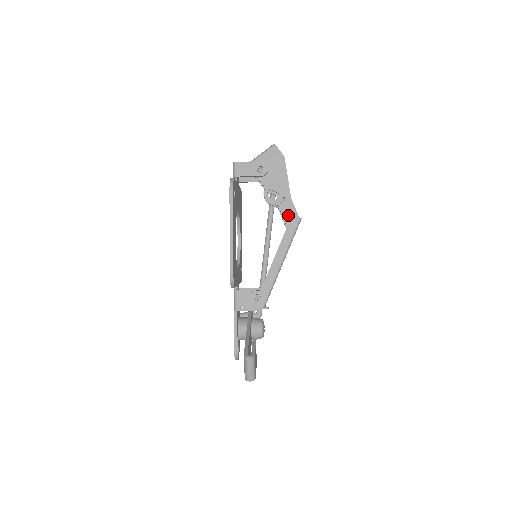
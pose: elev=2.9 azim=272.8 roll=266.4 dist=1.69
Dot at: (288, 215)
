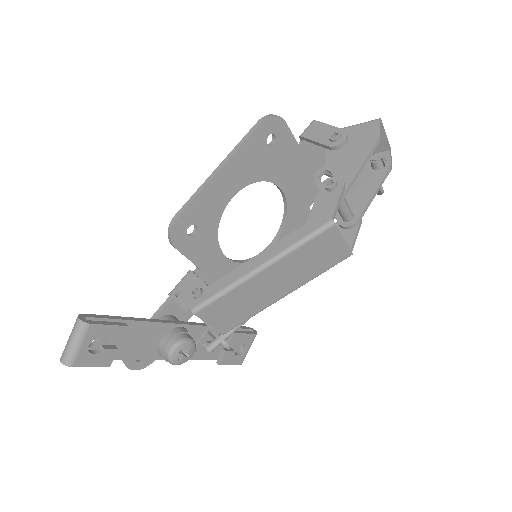
Dot at: (320, 208)
